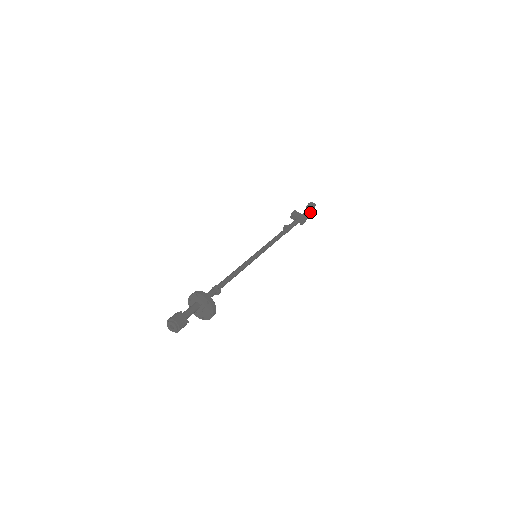
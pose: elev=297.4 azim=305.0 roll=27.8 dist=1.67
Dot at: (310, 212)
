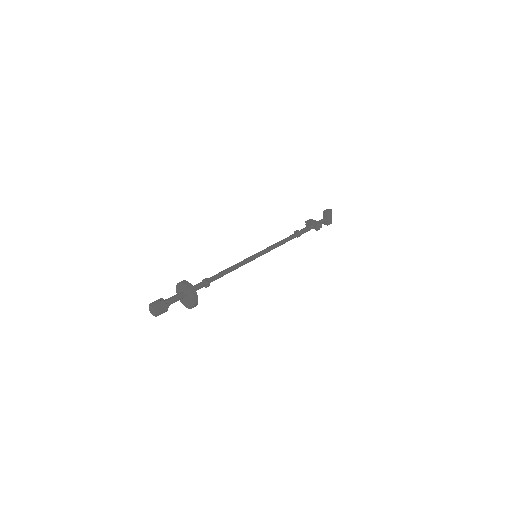
Dot at: (327, 218)
